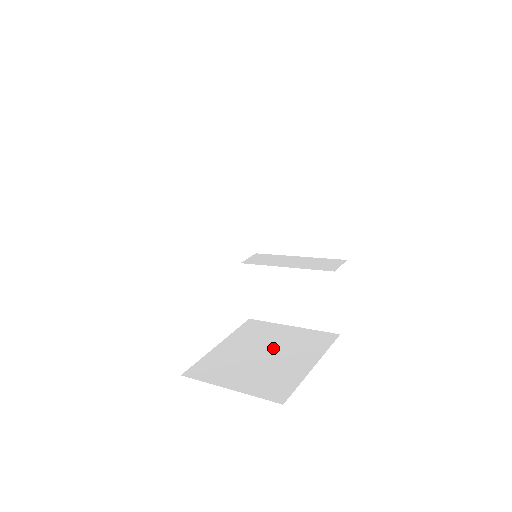
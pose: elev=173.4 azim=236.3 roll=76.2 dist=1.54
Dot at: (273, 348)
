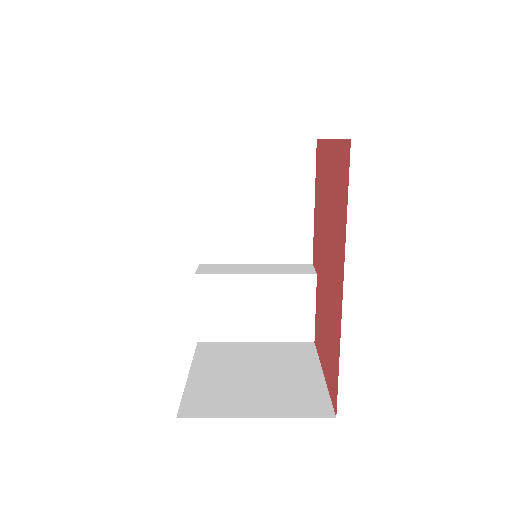
Dot at: (261, 366)
